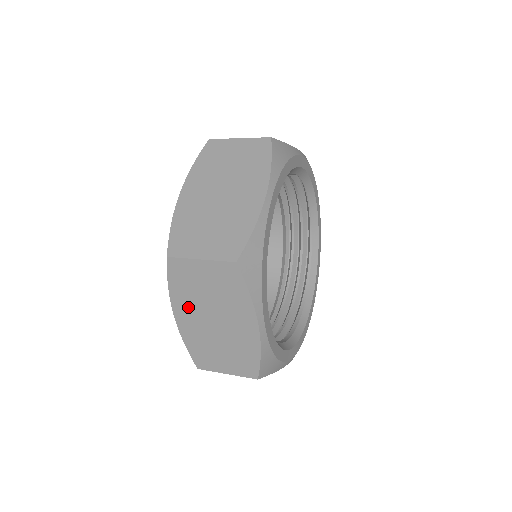
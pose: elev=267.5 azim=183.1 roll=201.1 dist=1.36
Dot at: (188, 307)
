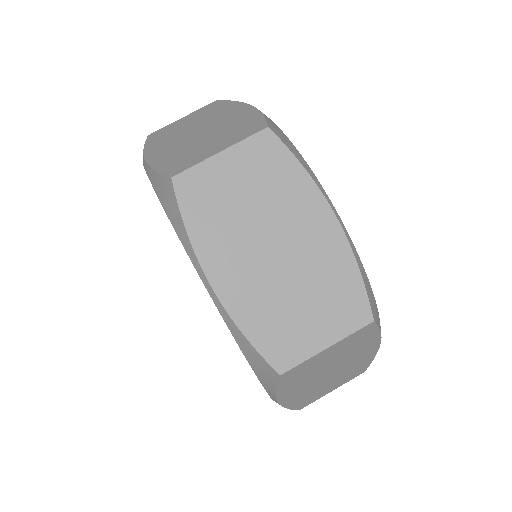
Dot at: (299, 387)
